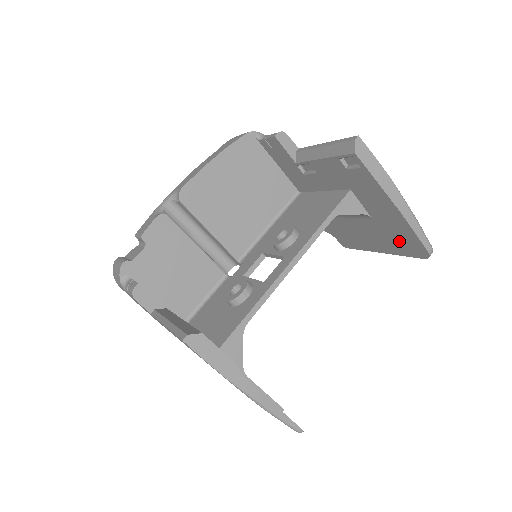
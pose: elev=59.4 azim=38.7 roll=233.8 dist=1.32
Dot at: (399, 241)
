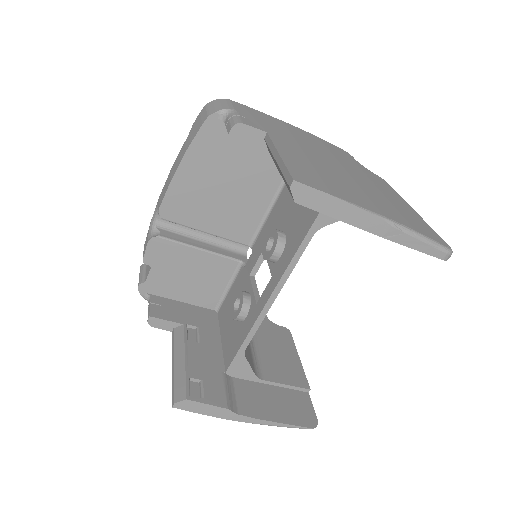
Dot at: occluded
